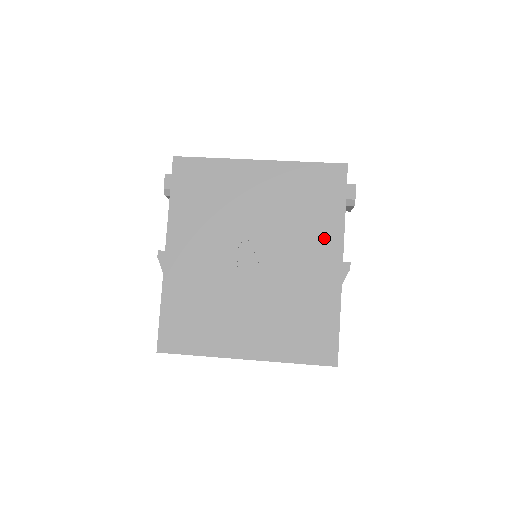
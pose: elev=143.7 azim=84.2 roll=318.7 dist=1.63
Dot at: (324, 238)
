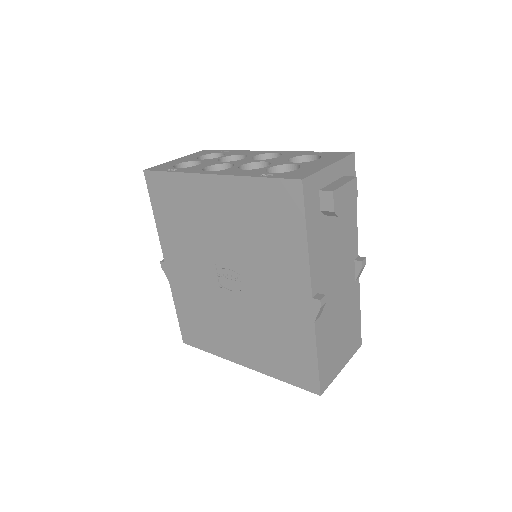
Dot at: (289, 270)
